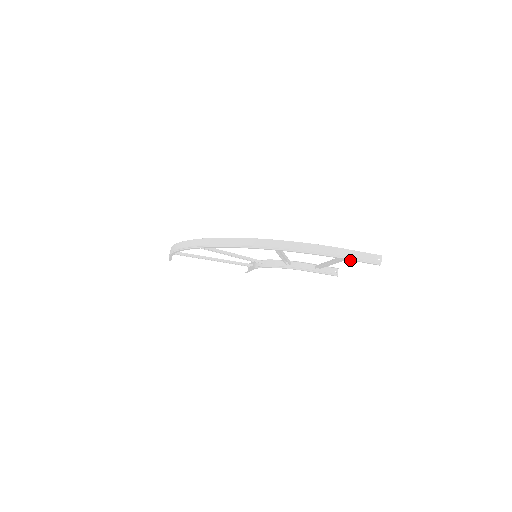
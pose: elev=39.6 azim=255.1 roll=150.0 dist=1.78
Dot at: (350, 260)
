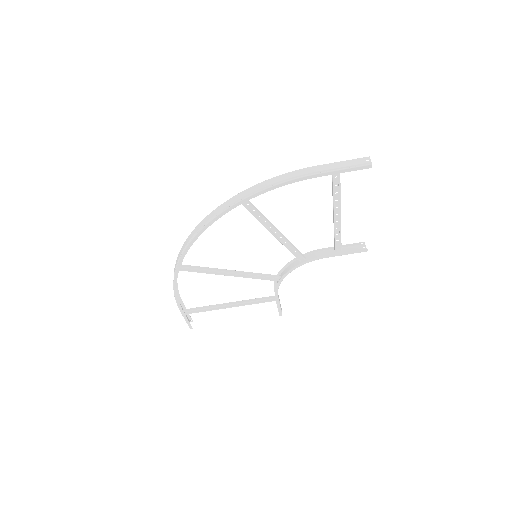
Dot at: (331, 174)
